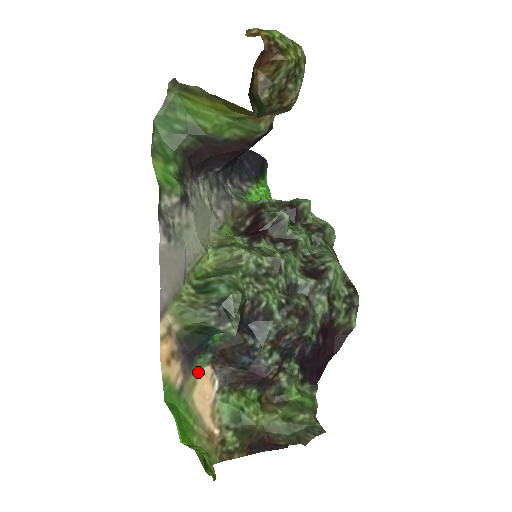
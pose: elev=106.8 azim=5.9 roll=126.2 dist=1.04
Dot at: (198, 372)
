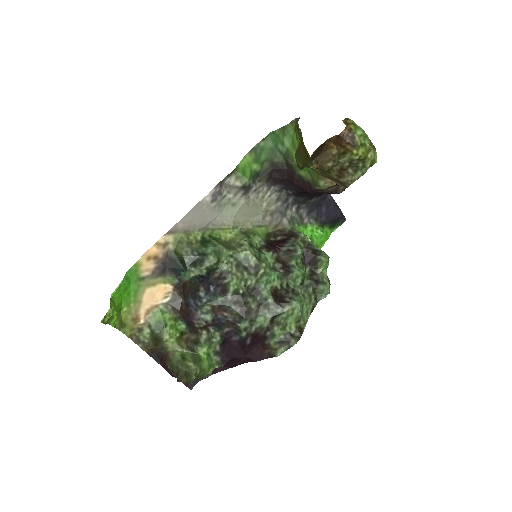
Dot at: (162, 282)
